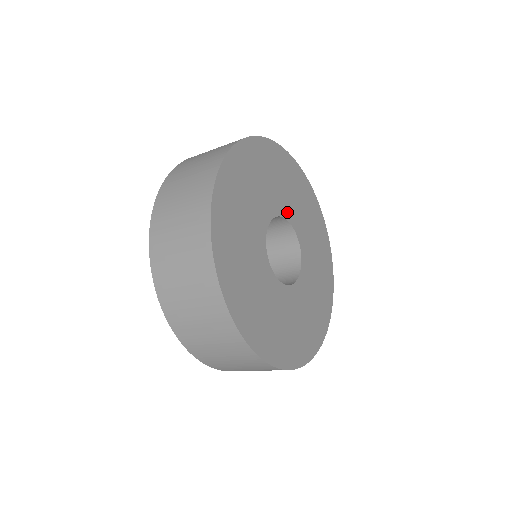
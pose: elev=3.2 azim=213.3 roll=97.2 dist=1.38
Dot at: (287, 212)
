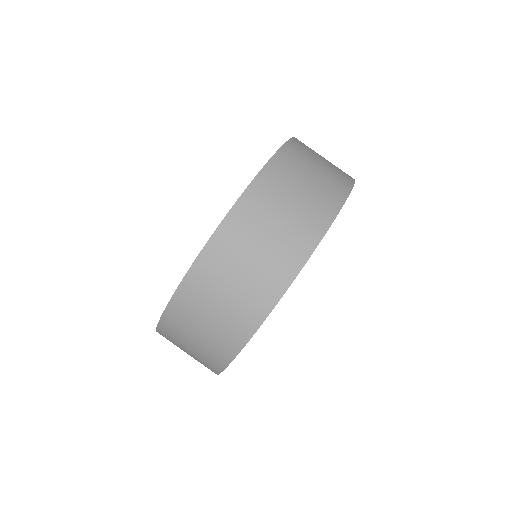
Dot at: occluded
